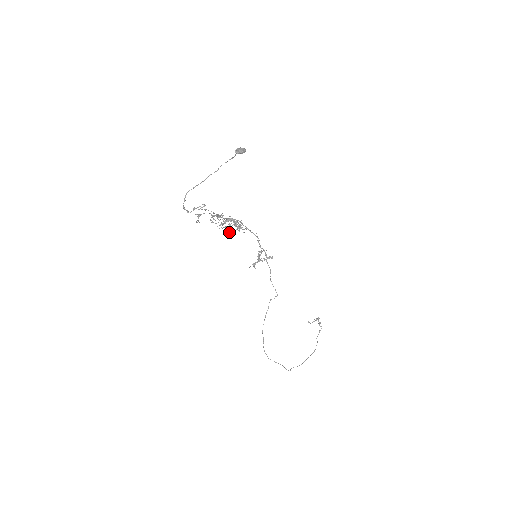
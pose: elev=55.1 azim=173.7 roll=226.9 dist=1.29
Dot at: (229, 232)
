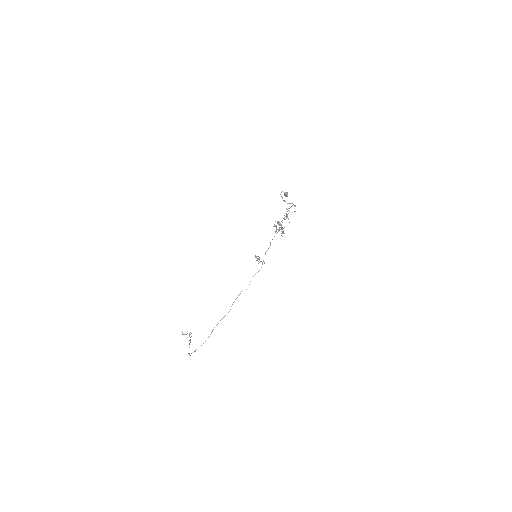
Dot at: occluded
